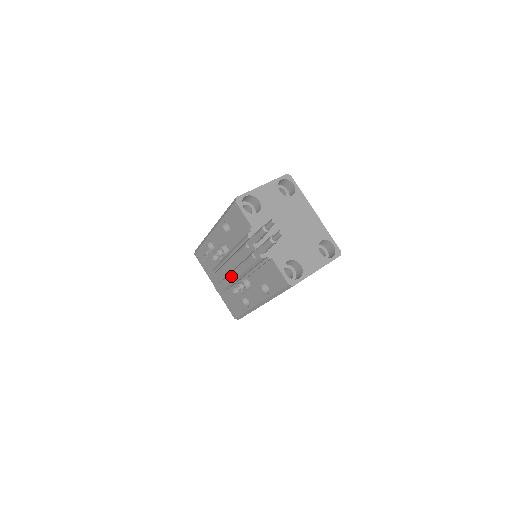
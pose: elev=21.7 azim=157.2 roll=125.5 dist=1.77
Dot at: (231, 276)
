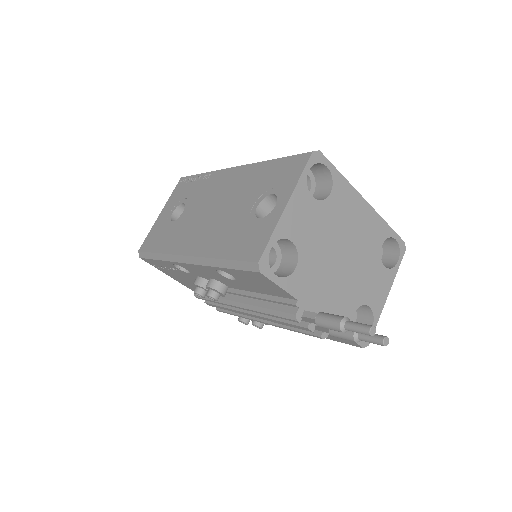
Dot at: occluded
